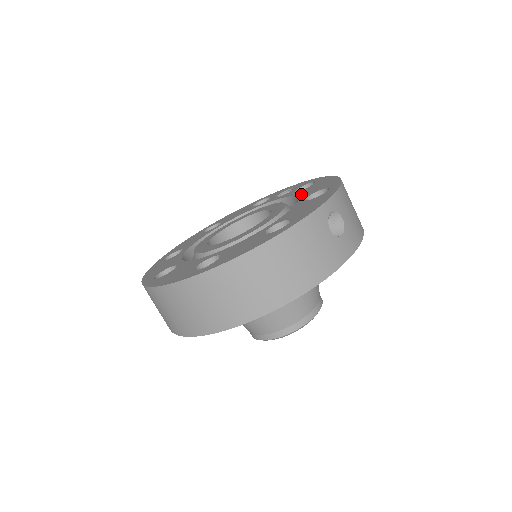
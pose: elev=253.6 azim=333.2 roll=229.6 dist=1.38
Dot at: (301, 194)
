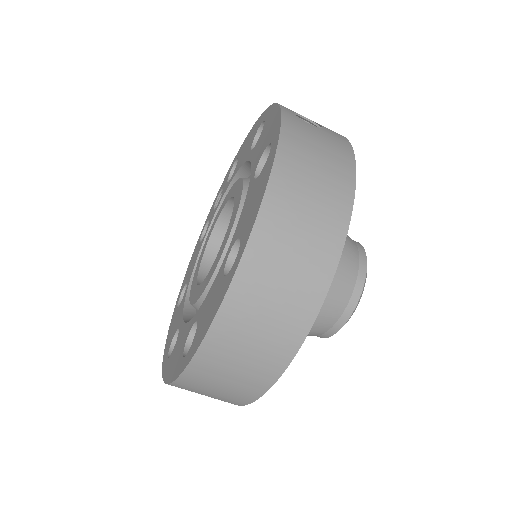
Dot at: (239, 165)
